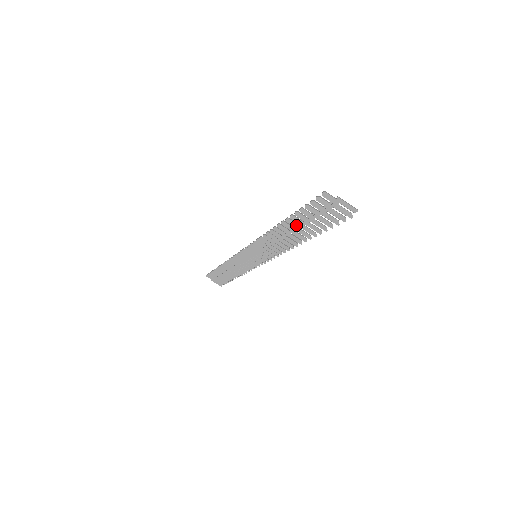
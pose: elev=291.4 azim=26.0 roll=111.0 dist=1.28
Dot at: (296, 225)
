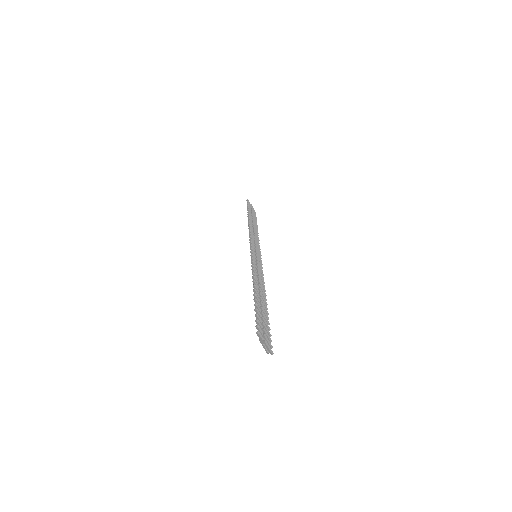
Dot at: occluded
